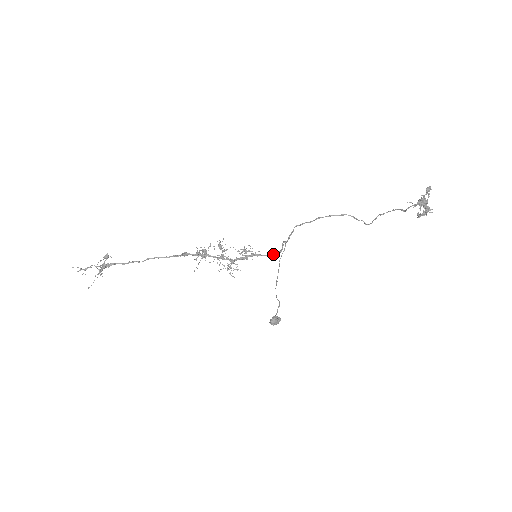
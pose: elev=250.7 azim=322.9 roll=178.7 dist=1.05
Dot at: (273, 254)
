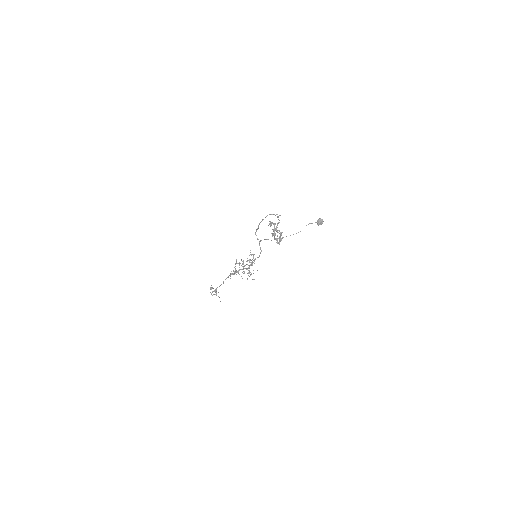
Dot at: (259, 255)
